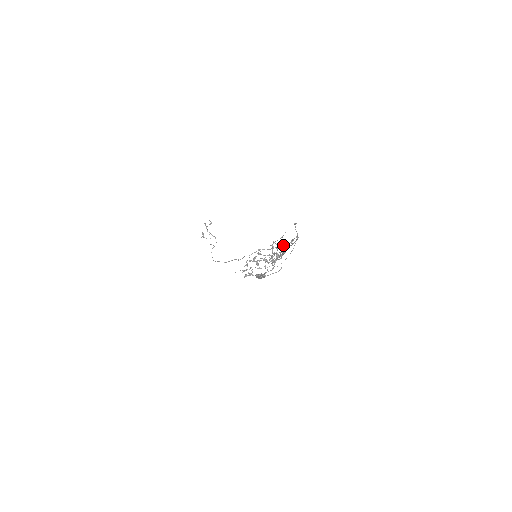
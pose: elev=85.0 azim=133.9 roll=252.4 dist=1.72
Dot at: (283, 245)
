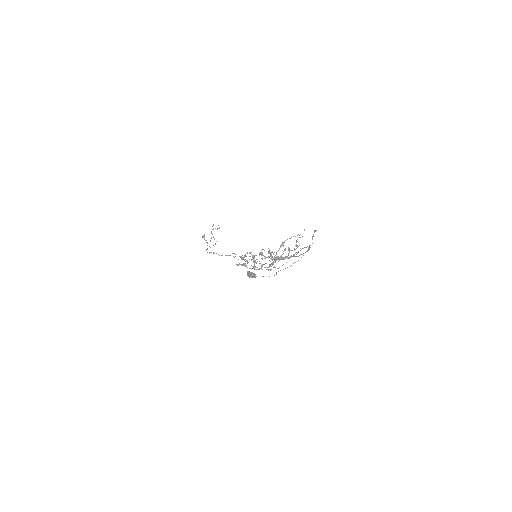
Dot at: (299, 237)
